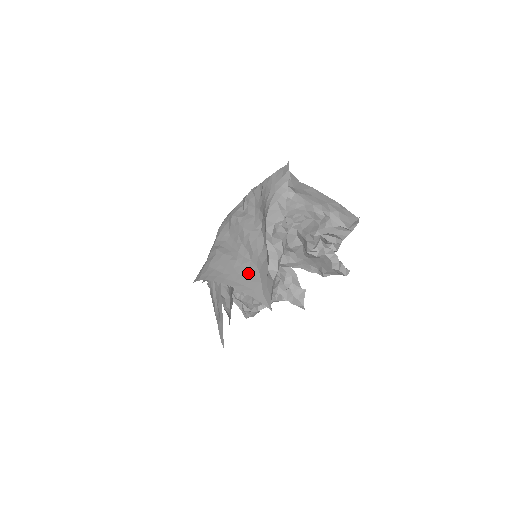
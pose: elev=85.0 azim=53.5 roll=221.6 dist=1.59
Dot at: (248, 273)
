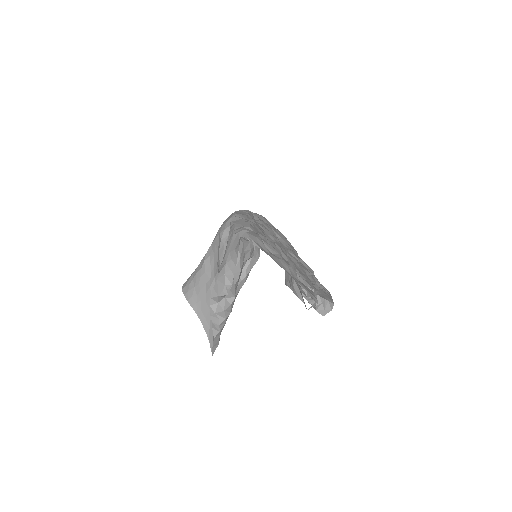
Dot at: occluded
